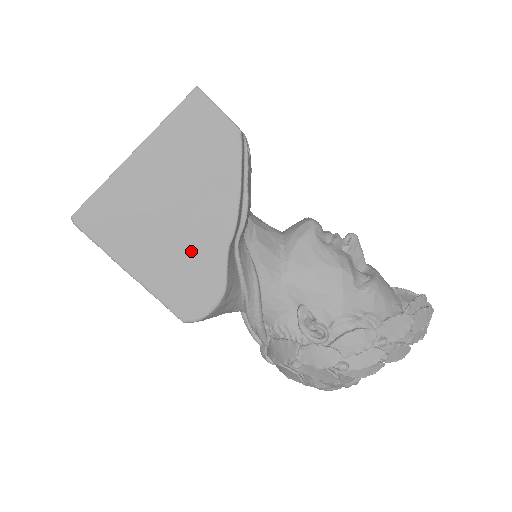
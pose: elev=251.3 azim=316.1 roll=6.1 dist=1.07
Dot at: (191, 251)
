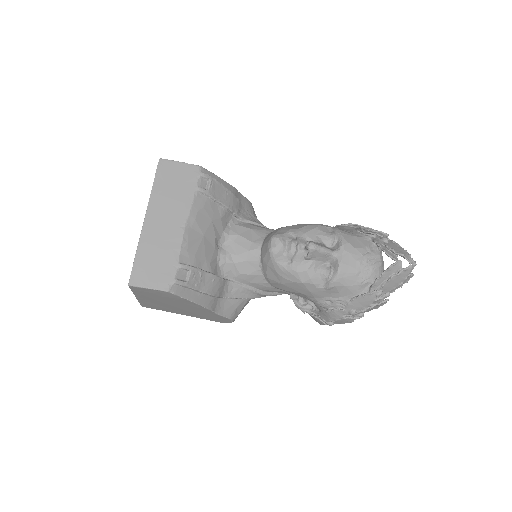
Dot at: (199, 313)
